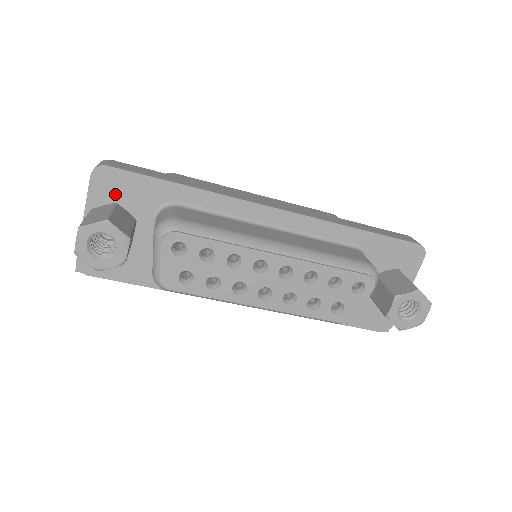
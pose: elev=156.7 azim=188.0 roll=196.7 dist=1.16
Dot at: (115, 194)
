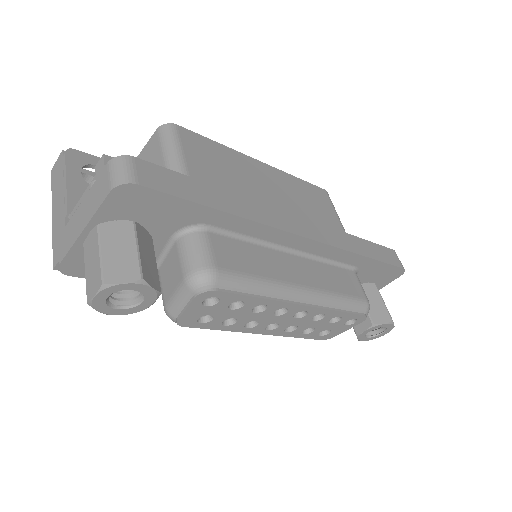
Dot at: (136, 211)
